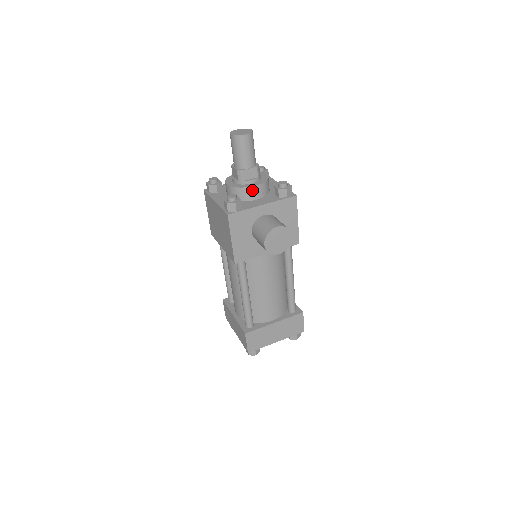
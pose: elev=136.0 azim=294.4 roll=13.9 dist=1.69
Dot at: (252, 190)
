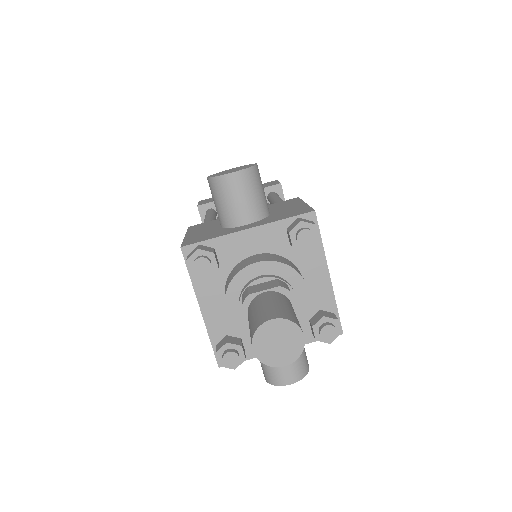
Dot at: occluded
